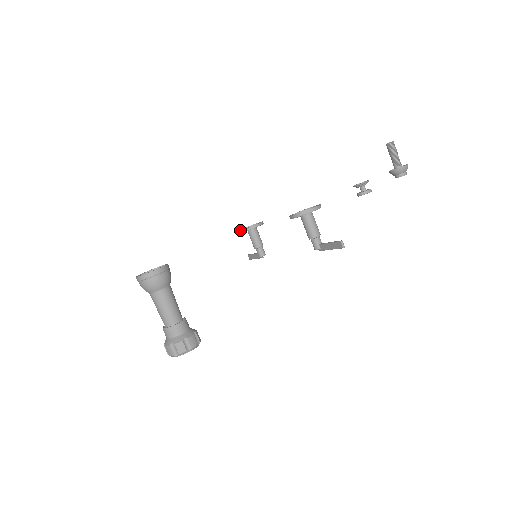
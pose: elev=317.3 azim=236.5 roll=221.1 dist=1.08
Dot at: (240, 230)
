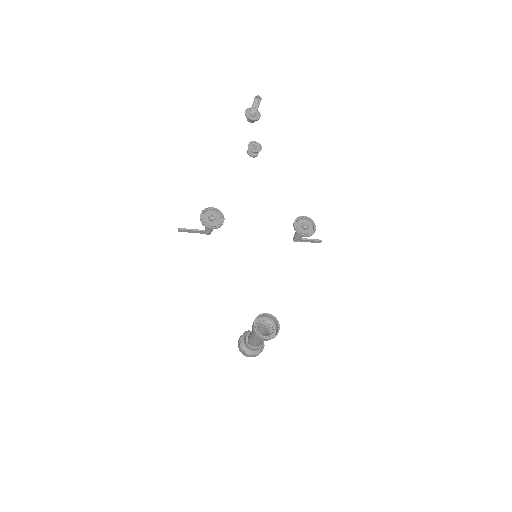
Dot at: (214, 228)
